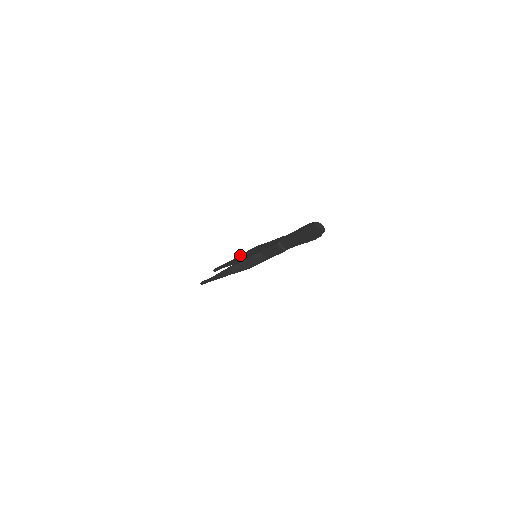
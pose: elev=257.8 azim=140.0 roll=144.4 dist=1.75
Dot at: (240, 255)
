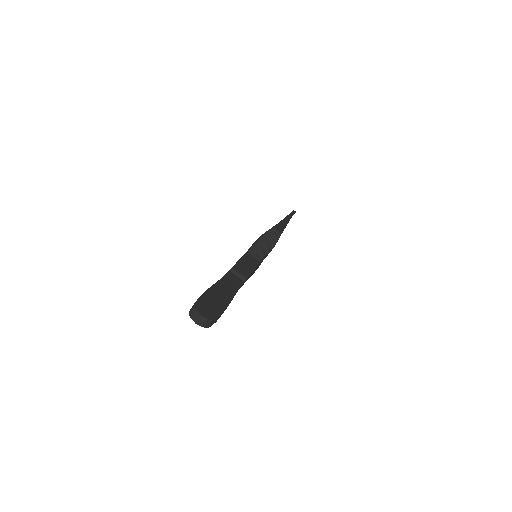
Dot at: occluded
